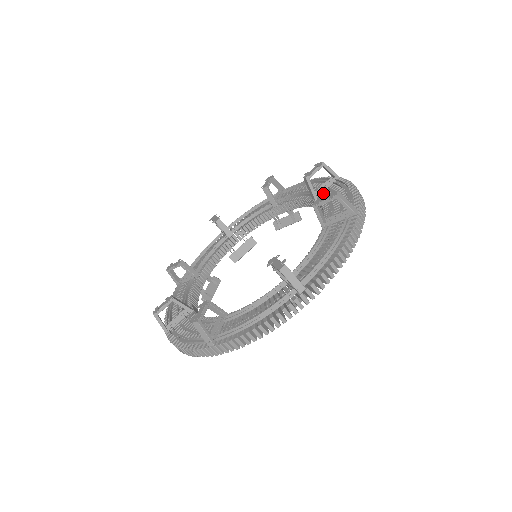
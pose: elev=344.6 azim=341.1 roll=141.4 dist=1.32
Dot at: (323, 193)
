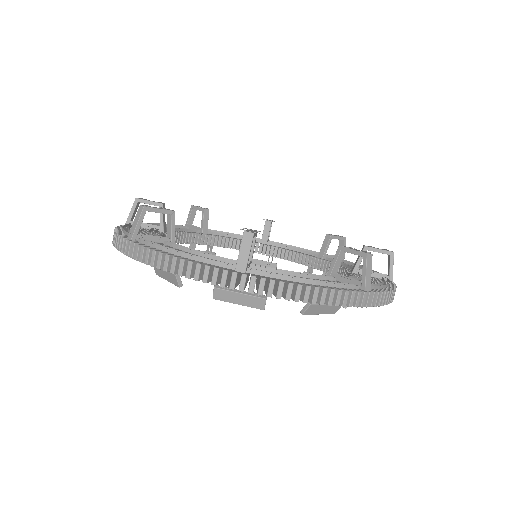
Dot at: occluded
